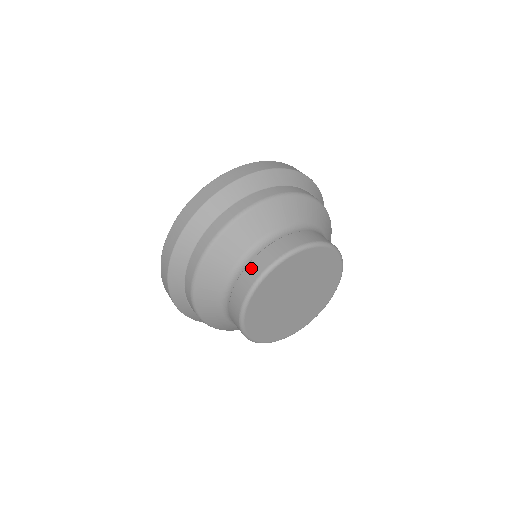
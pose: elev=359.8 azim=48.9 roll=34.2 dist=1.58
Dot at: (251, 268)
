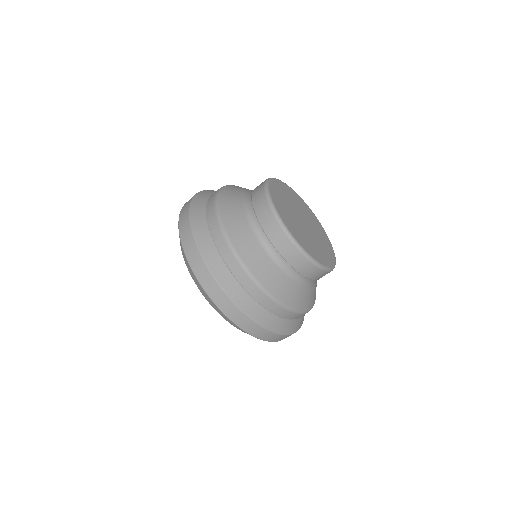
Dot at: (256, 188)
